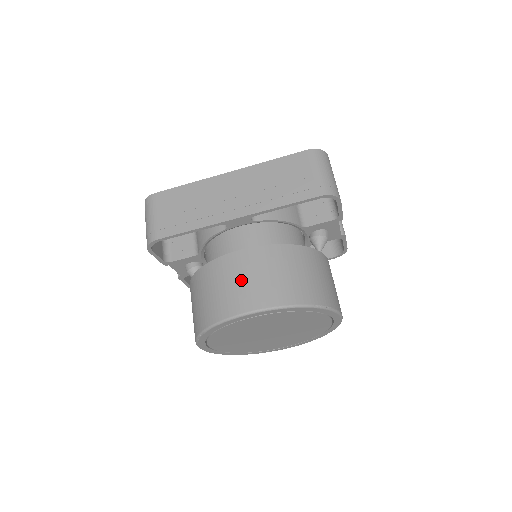
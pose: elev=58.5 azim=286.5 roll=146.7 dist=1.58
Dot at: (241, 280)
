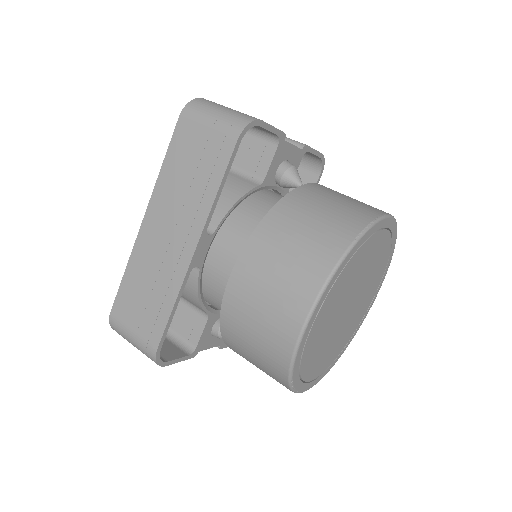
Dot at: (264, 300)
